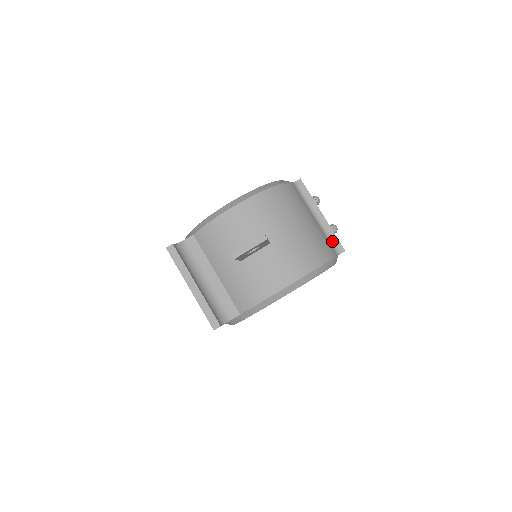
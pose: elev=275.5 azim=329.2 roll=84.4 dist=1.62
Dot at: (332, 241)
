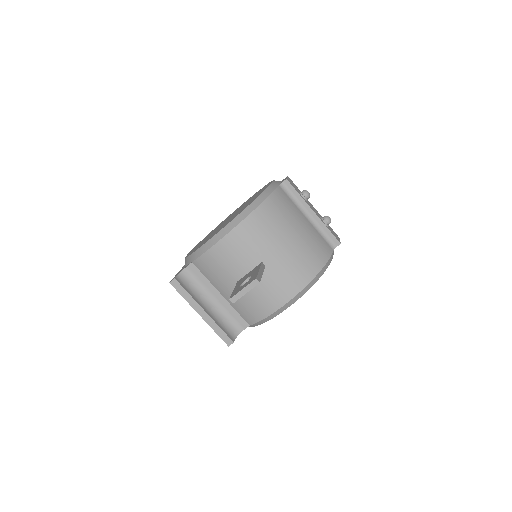
Dot at: (326, 236)
